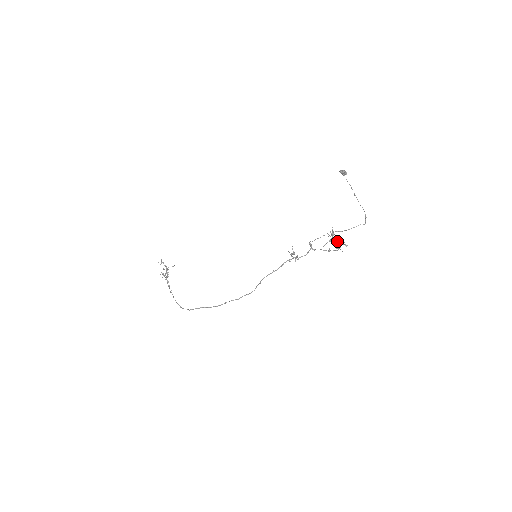
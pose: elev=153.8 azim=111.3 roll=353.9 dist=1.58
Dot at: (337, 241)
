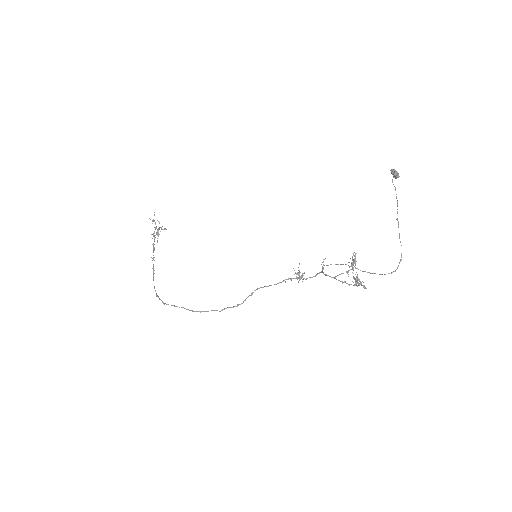
Dot at: (356, 276)
